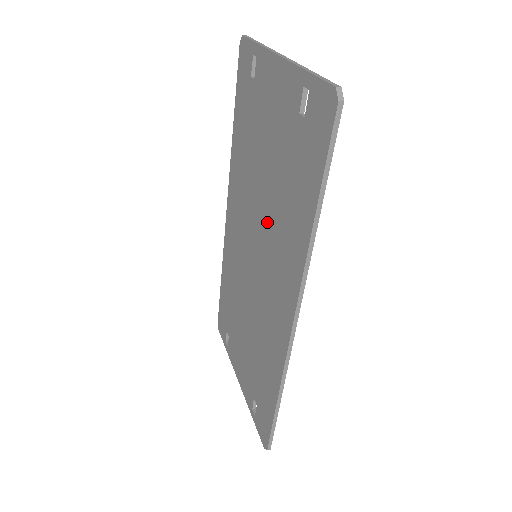
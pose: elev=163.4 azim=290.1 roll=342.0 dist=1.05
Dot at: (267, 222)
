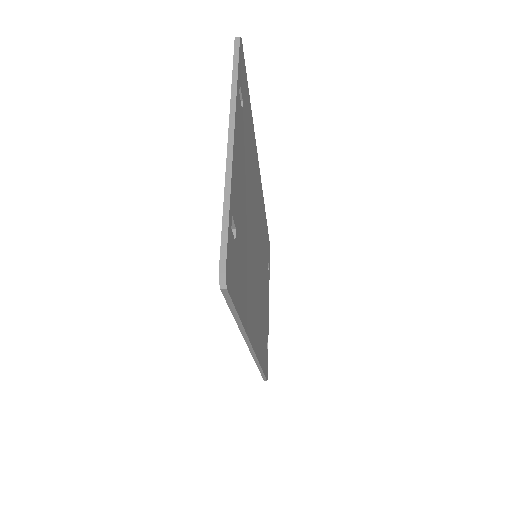
Dot at: occluded
